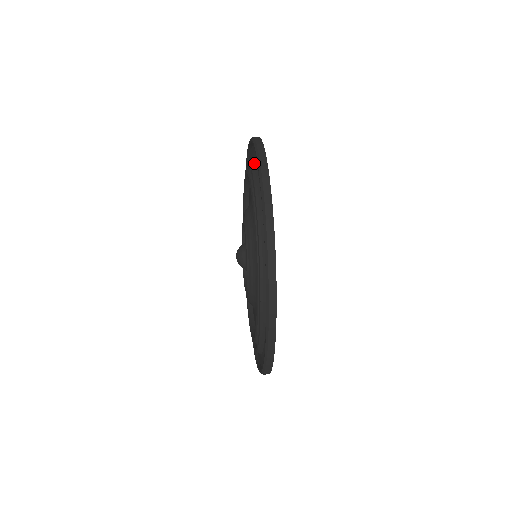
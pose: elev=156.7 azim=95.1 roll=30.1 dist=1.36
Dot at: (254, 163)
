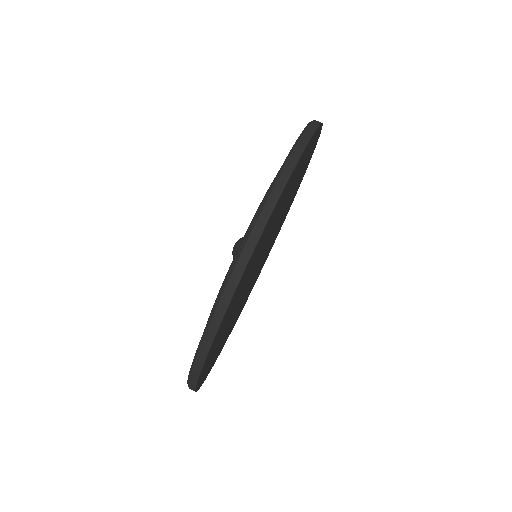
Dot at: occluded
